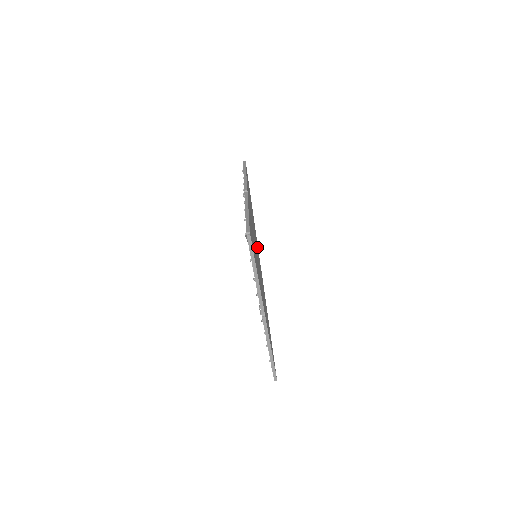
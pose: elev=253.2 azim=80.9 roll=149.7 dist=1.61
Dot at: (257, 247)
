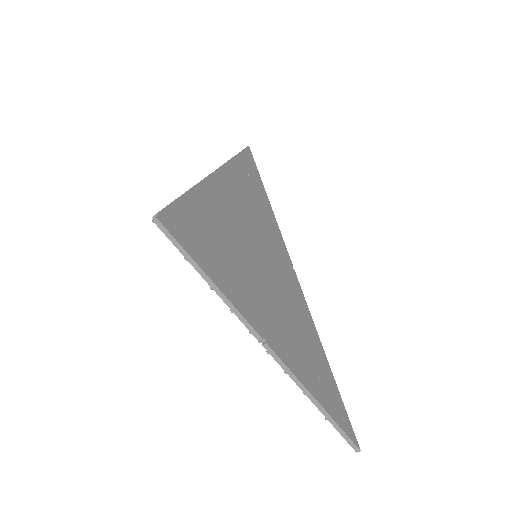
Dot at: (275, 245)
